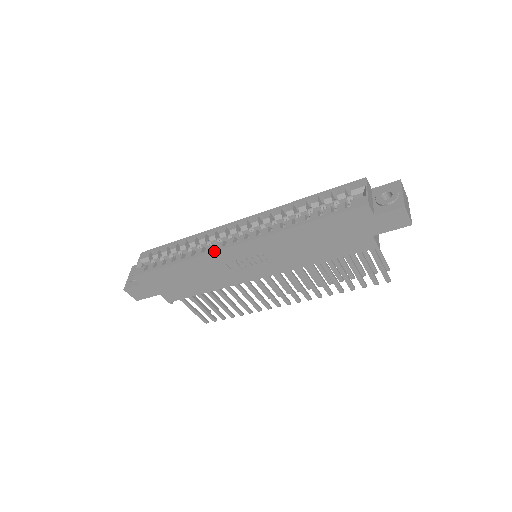
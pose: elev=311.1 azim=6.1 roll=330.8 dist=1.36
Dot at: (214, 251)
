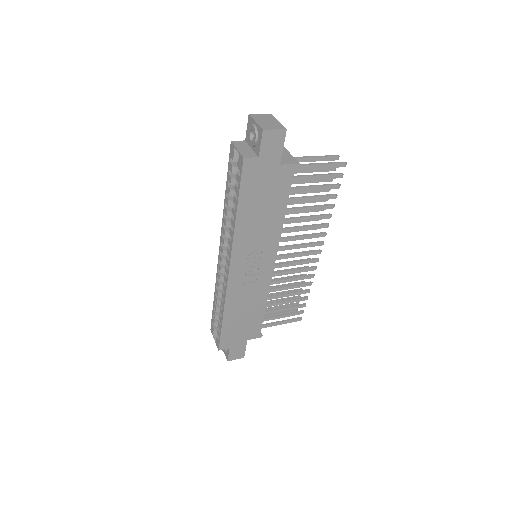
Dot at: (226, 287)
